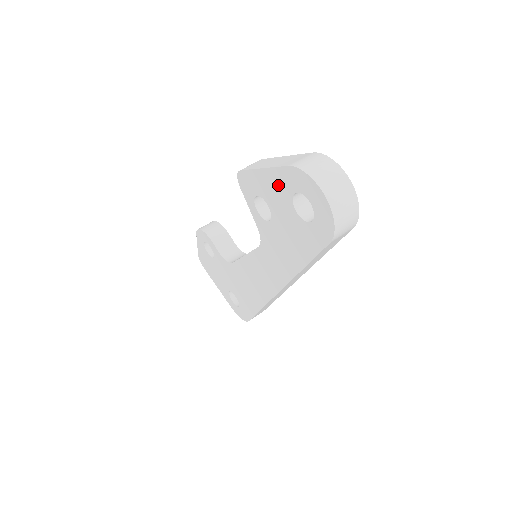
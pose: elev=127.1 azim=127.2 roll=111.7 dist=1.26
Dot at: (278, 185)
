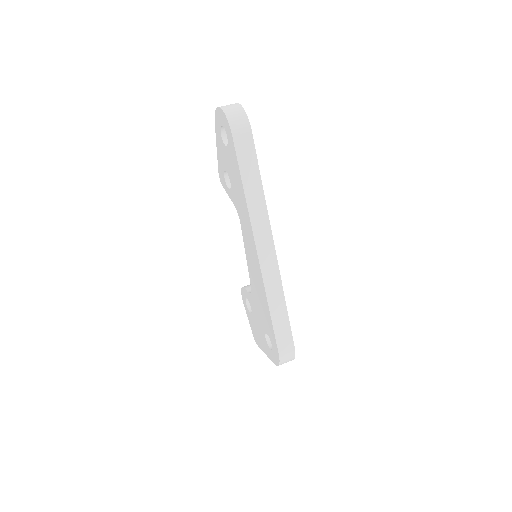
Dot at: (220, 144)
